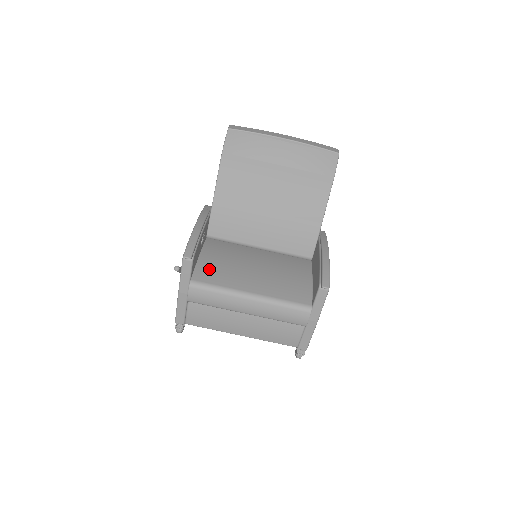
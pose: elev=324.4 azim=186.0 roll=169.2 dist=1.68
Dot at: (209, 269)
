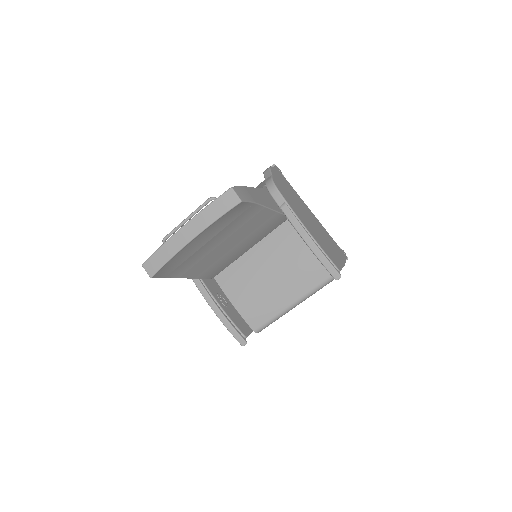
Dot at: (251, 312)
